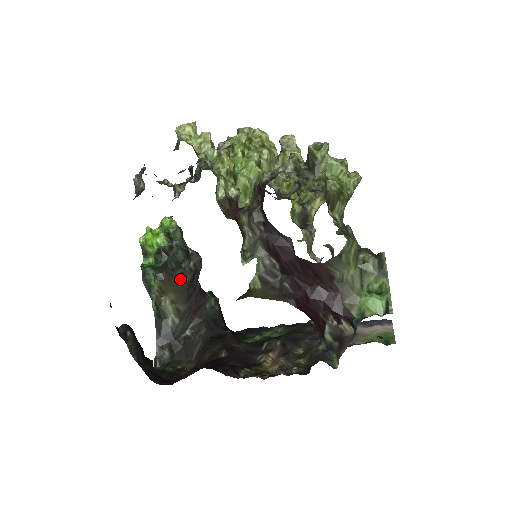
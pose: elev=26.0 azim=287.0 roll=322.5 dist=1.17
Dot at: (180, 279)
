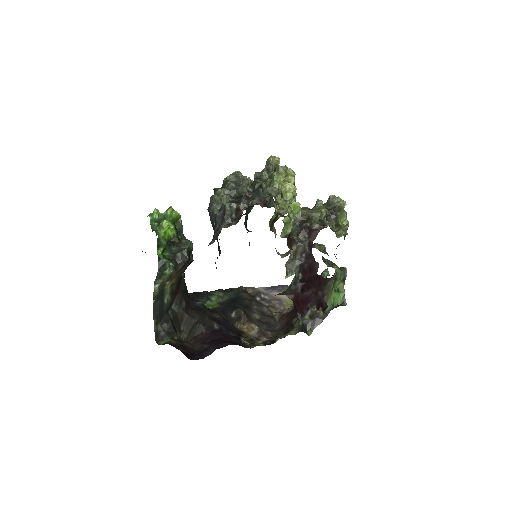
Dot at: (186, 267)
